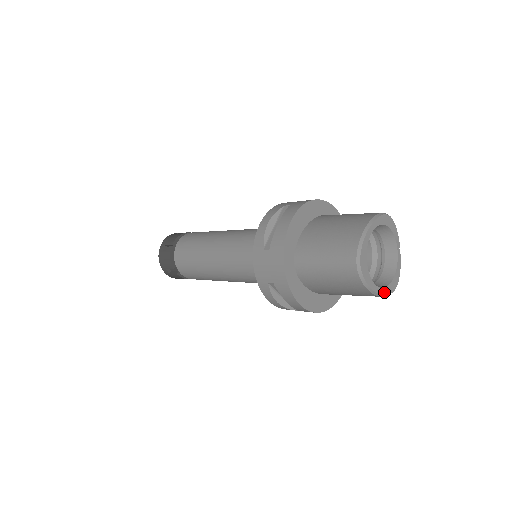
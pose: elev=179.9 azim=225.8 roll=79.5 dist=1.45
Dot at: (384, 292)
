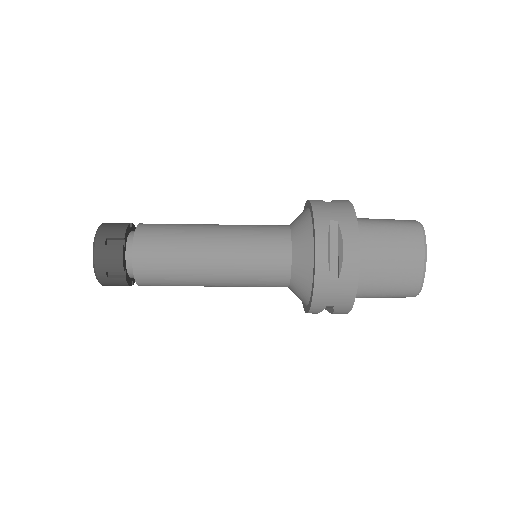
Dot at: (423, 276)
